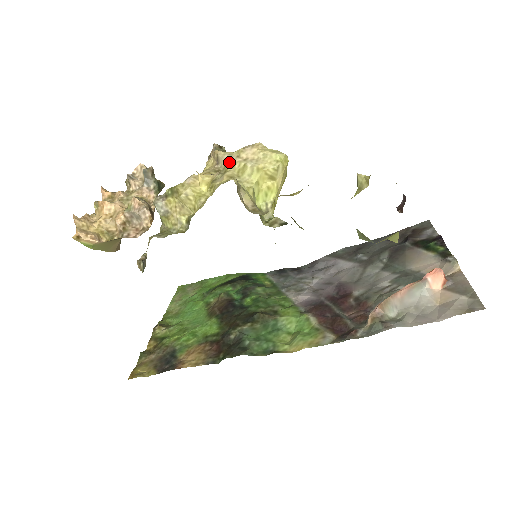
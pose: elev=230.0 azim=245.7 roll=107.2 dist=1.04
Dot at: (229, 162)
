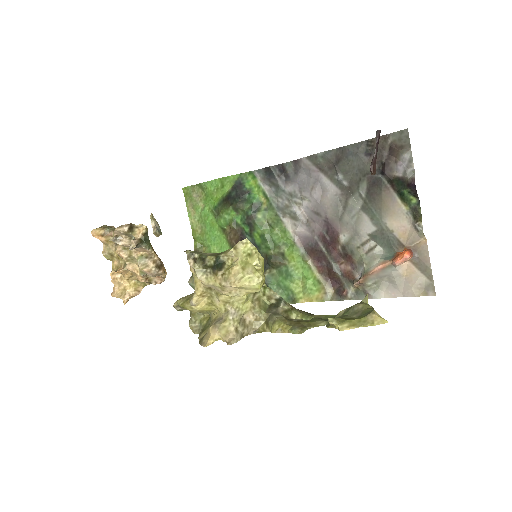
Dot at: (216, 290)
